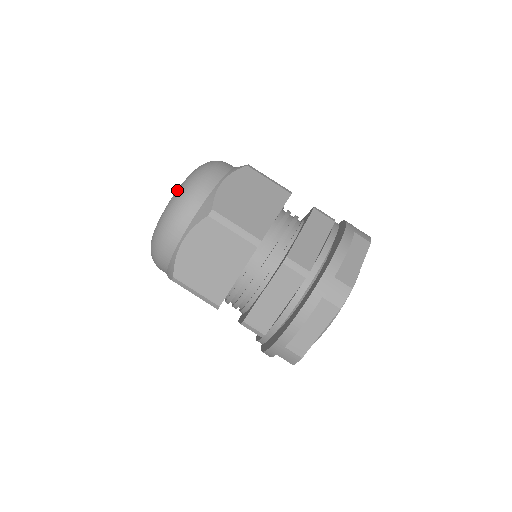
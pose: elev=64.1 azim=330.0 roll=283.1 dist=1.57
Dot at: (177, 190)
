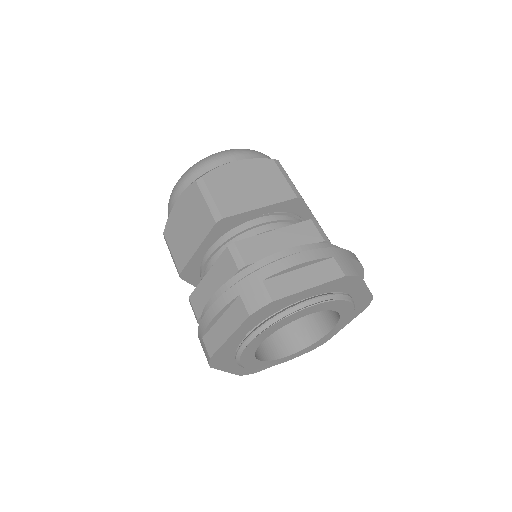
Dot at: occluded
